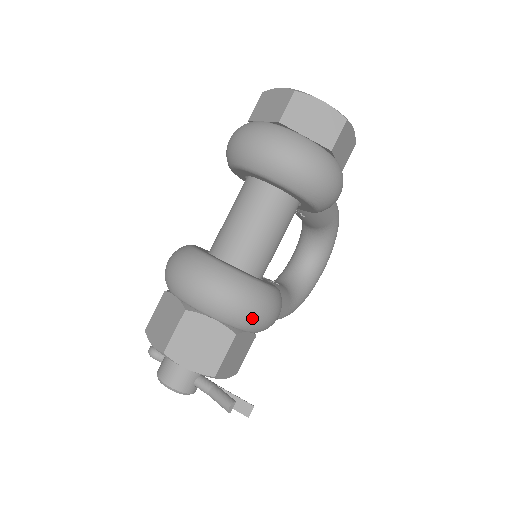
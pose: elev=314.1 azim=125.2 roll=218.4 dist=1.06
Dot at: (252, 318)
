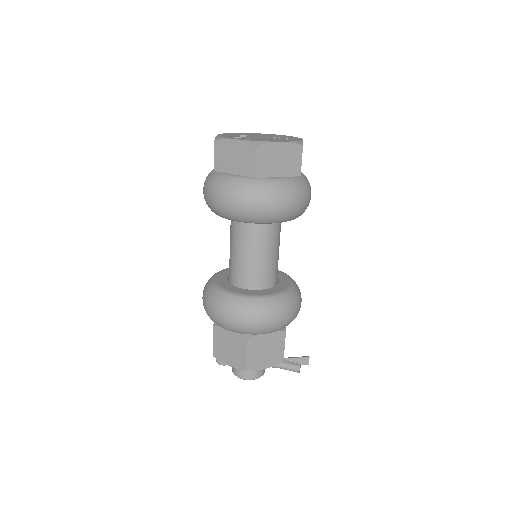
Dot at: (294, 318)
